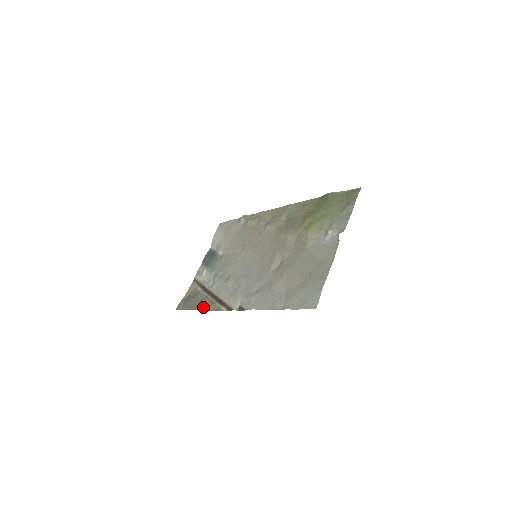
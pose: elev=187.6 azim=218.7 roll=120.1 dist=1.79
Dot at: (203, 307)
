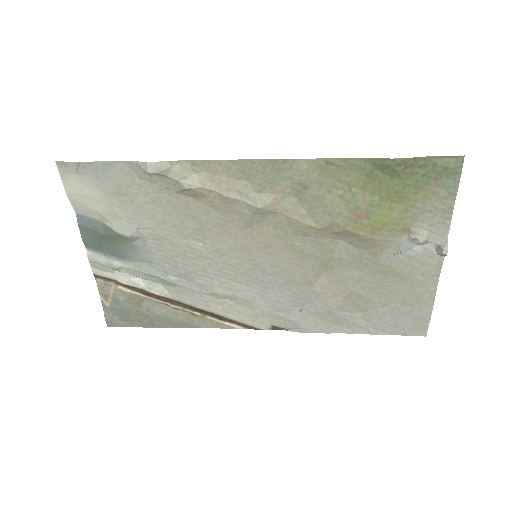
Dot at: (180, 324)
